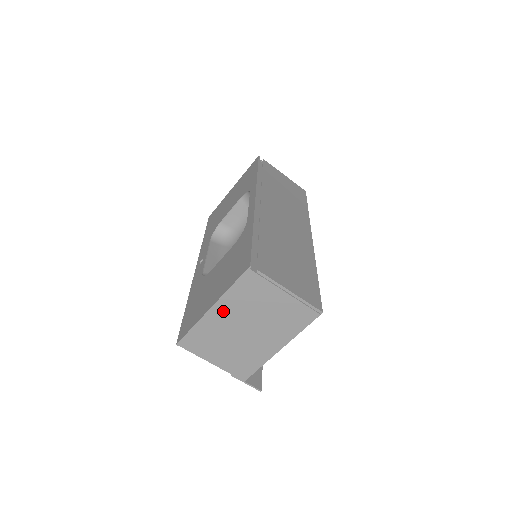
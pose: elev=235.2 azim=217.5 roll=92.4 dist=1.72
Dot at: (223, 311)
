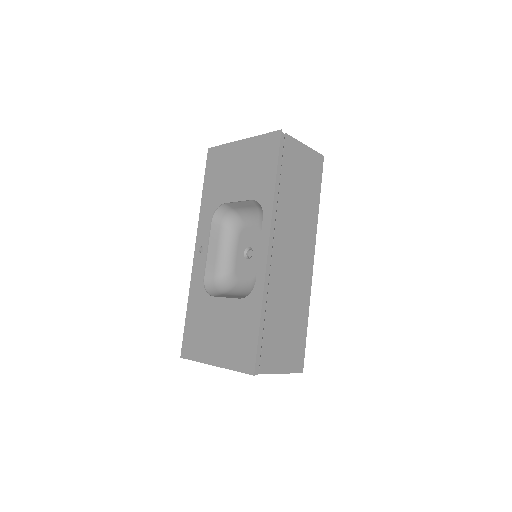
Dot at: occluded
